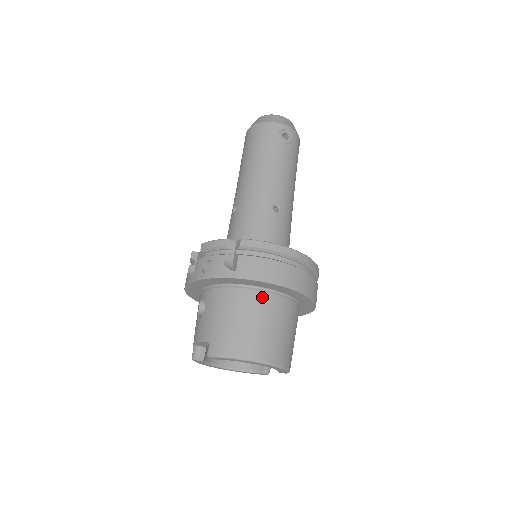
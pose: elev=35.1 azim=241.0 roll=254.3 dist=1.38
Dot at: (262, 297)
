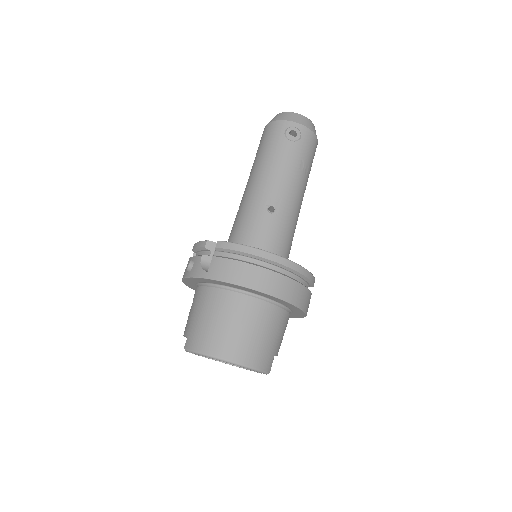
Dot at: (234, 298)
